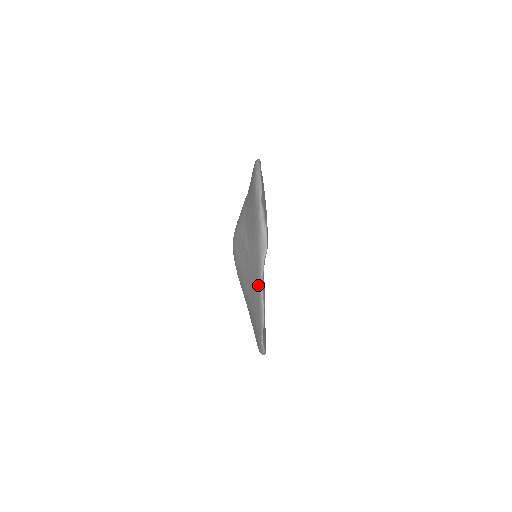
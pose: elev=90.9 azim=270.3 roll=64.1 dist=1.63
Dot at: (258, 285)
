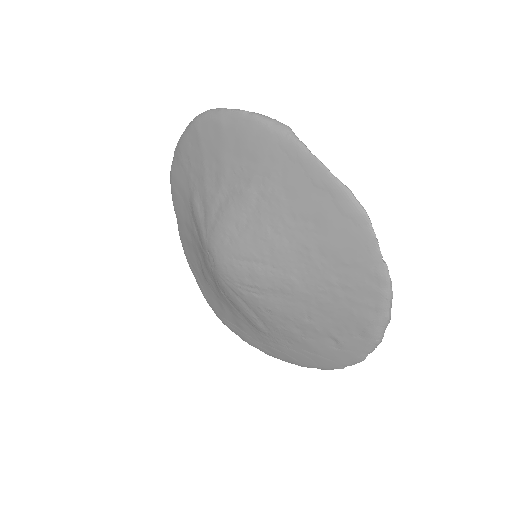
Dot at: (317, 175)
